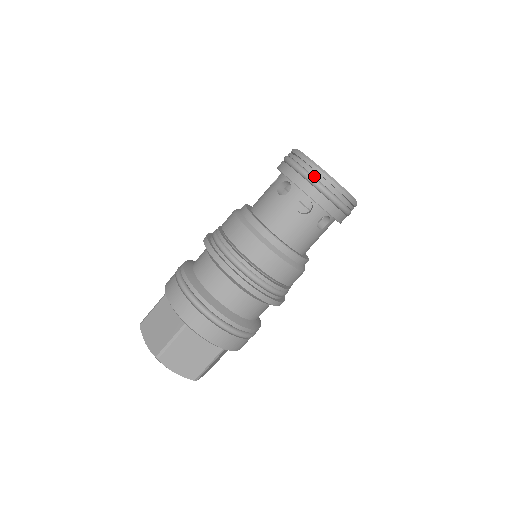
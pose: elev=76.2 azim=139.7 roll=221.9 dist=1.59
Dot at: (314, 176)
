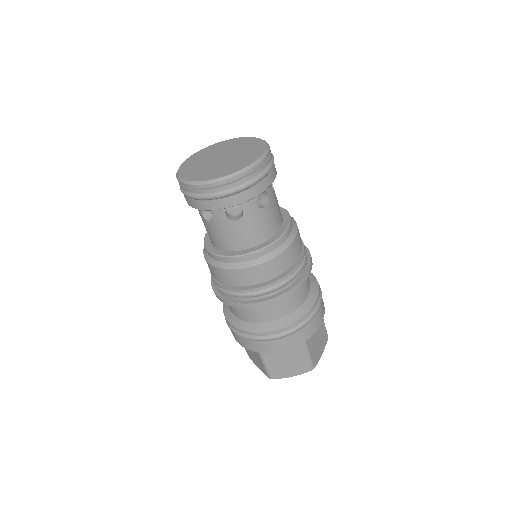
Dot at: (248, 180)
